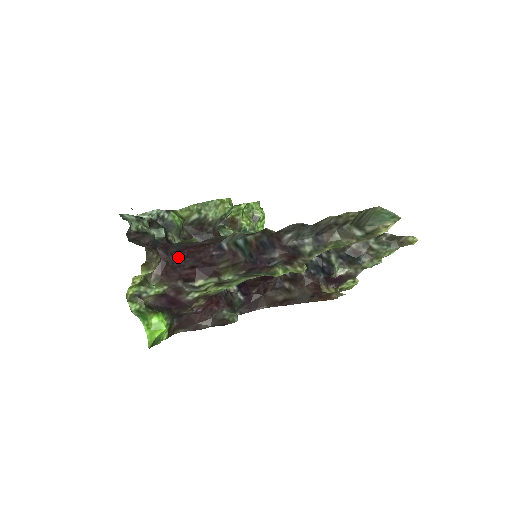
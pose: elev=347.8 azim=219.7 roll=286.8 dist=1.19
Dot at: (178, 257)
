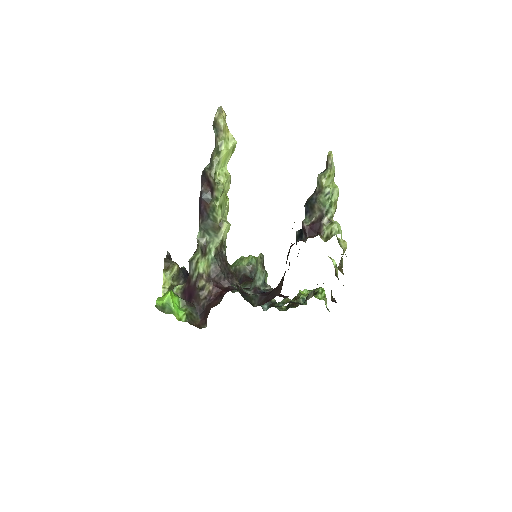
Dot at: occluded
